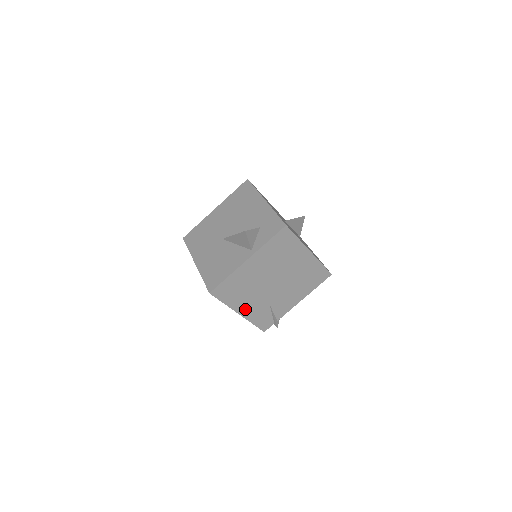
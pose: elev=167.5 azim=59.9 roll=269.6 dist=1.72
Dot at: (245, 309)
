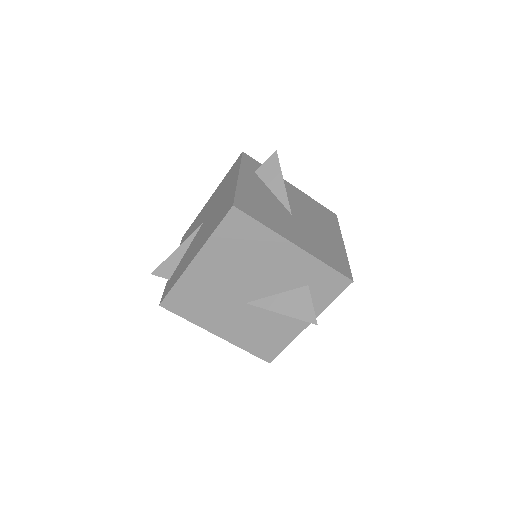
Dot at: occluded
